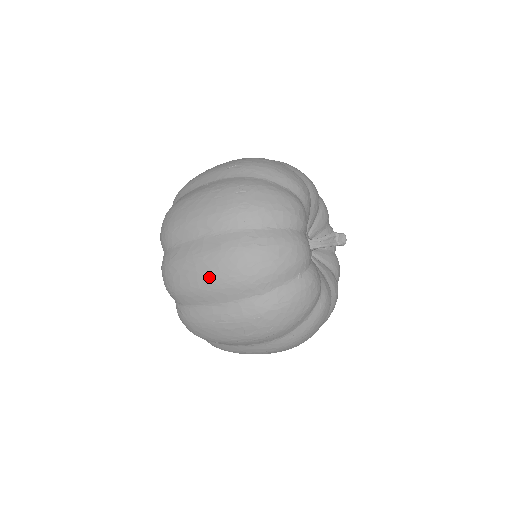
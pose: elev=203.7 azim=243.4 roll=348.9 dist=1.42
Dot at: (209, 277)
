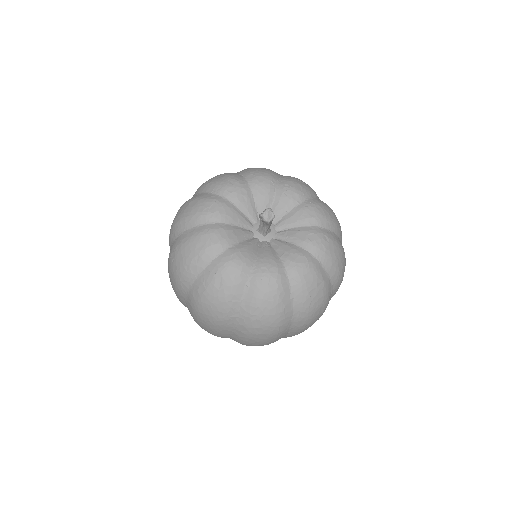
Dot at: (207, 327)
